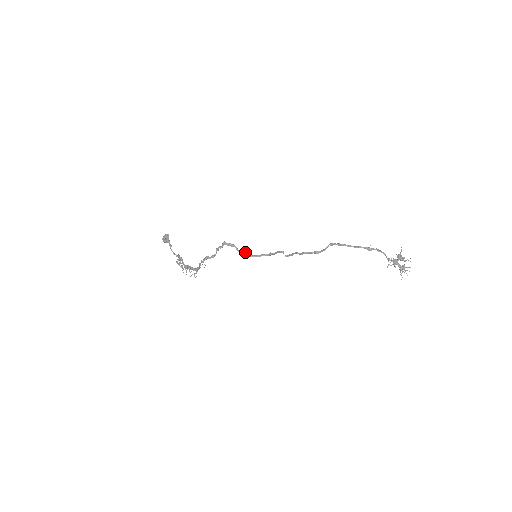
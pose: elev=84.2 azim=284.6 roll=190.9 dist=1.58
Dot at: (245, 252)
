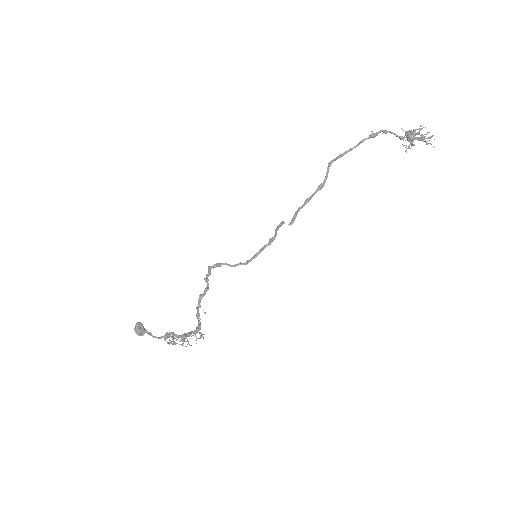
Dot at: (240, 262)
